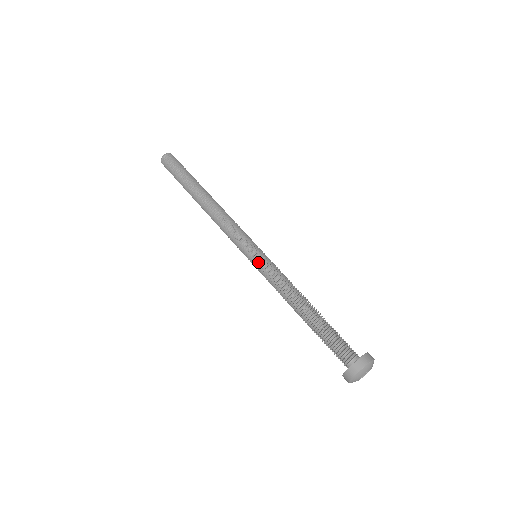
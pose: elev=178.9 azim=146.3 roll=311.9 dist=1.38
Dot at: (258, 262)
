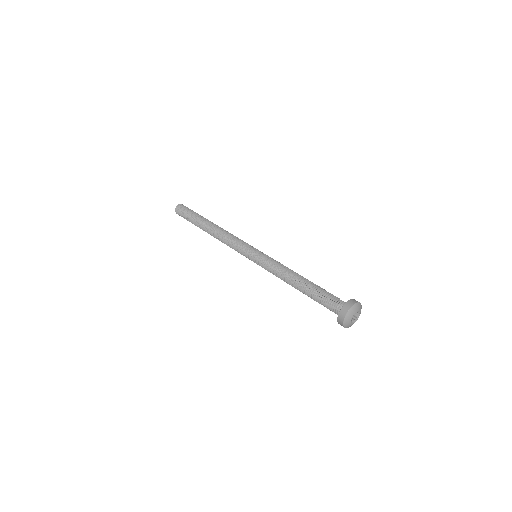
Dot at: (259, 255)
